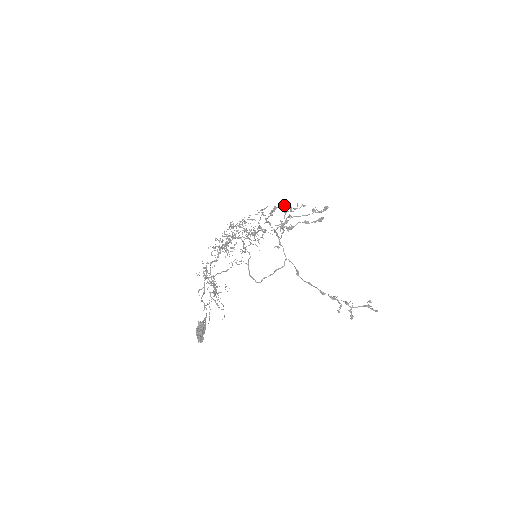
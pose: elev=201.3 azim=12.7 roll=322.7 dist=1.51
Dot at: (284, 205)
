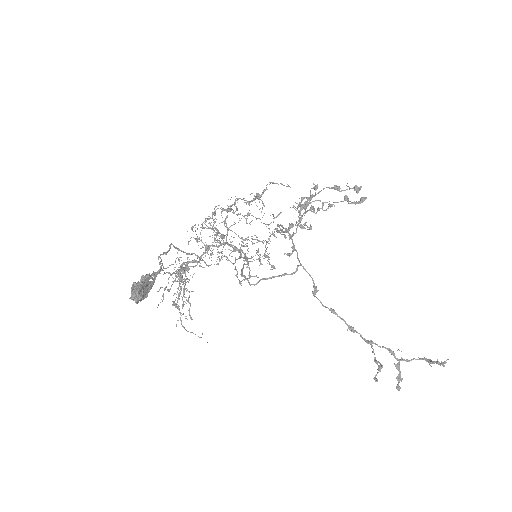
Dot at: occluded
